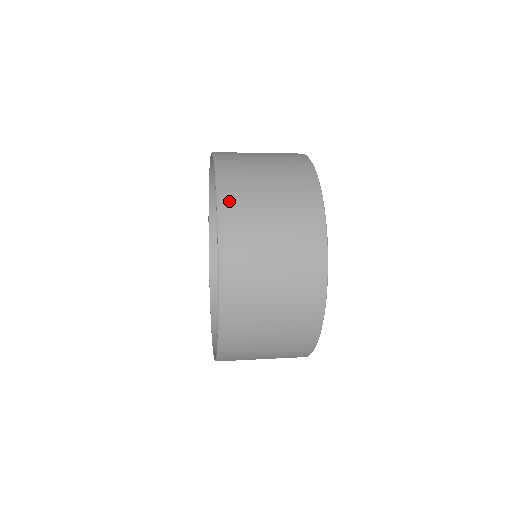
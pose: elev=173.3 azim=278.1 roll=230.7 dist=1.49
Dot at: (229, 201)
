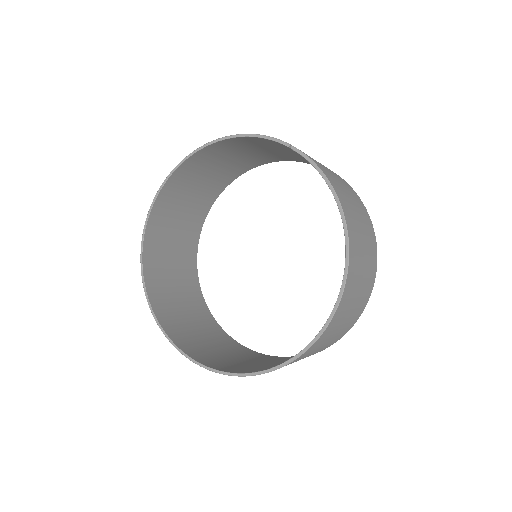
Dot at: (325, 172)
